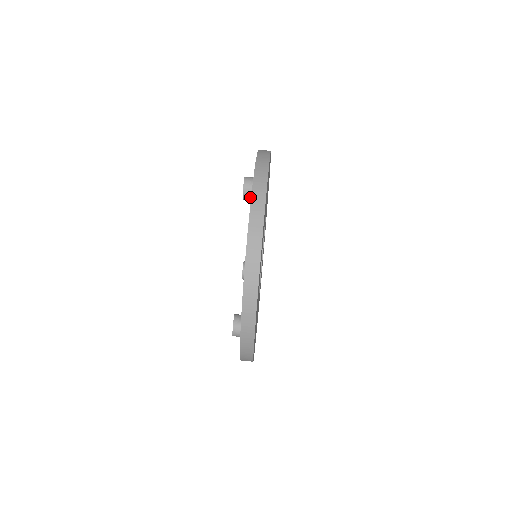
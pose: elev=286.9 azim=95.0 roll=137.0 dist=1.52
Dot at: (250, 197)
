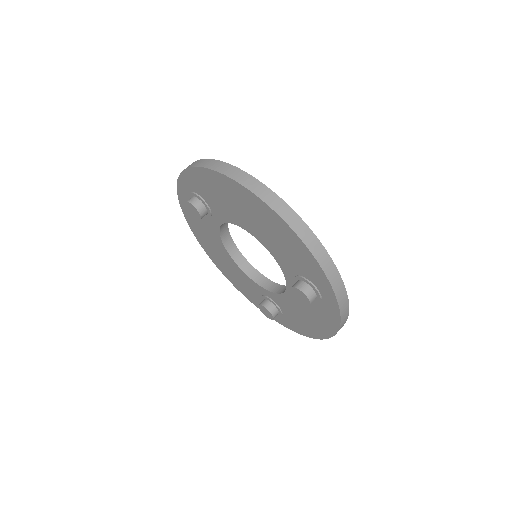
Dot at: (203, 207)
